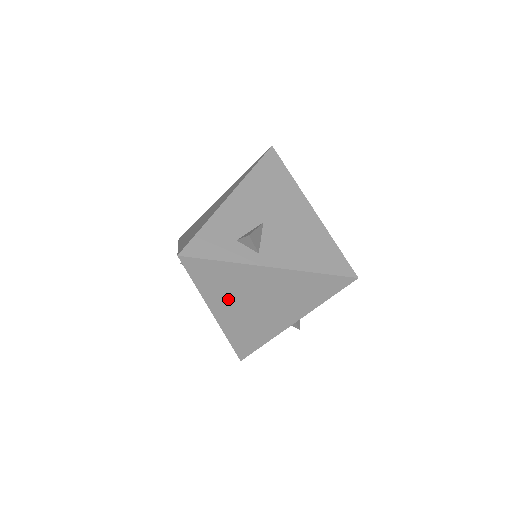
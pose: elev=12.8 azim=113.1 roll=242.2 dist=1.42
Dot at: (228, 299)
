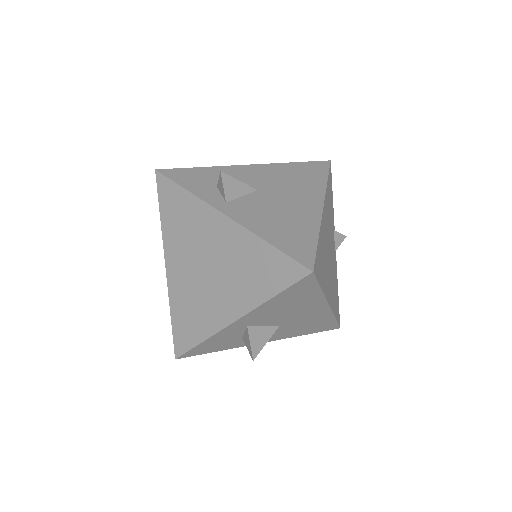
Dot at: (182, 249)
